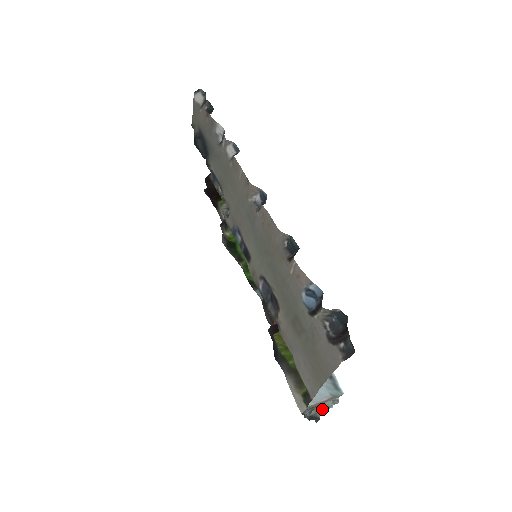
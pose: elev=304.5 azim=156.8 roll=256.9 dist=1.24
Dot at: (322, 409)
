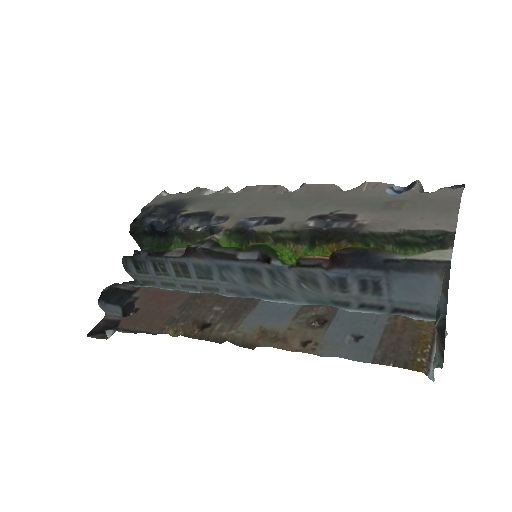
Dot at: occluded
